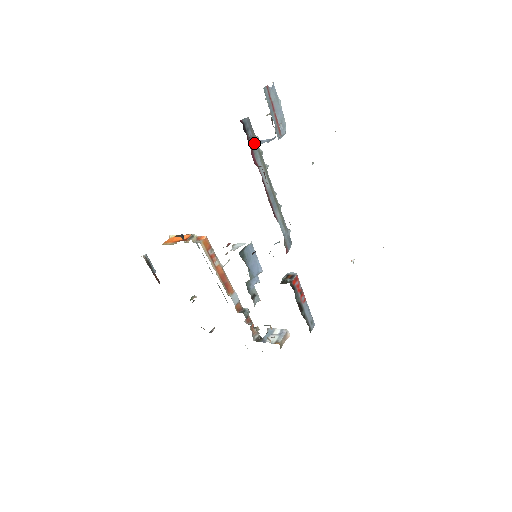
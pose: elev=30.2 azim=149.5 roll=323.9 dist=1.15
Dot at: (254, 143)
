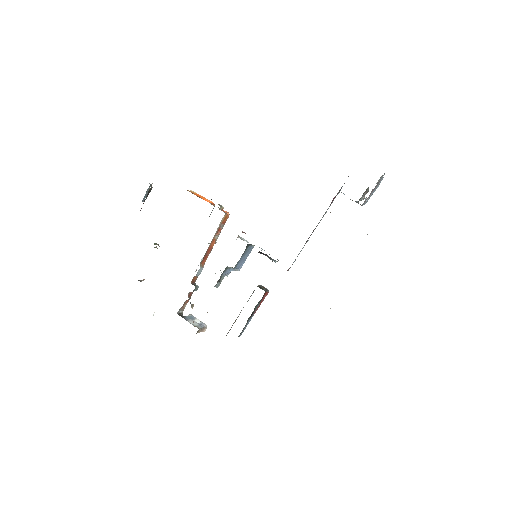
Dot at: (343, 193)
